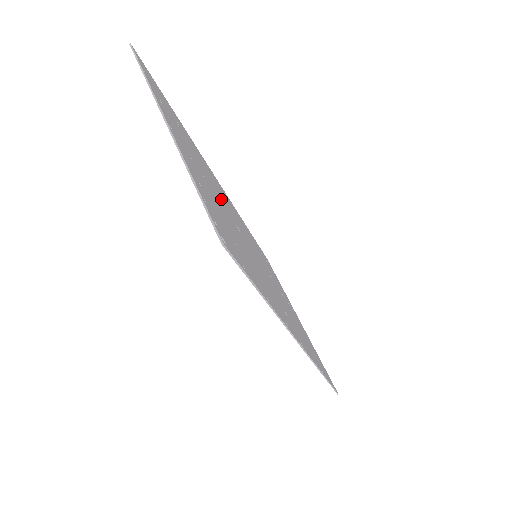
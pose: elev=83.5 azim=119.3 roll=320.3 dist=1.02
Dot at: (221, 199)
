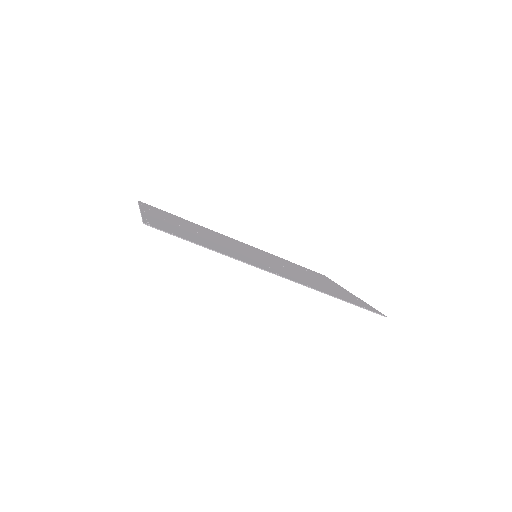
Dot at: occluded
